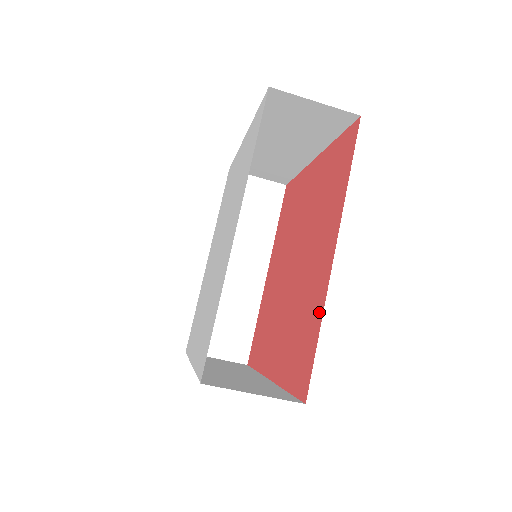
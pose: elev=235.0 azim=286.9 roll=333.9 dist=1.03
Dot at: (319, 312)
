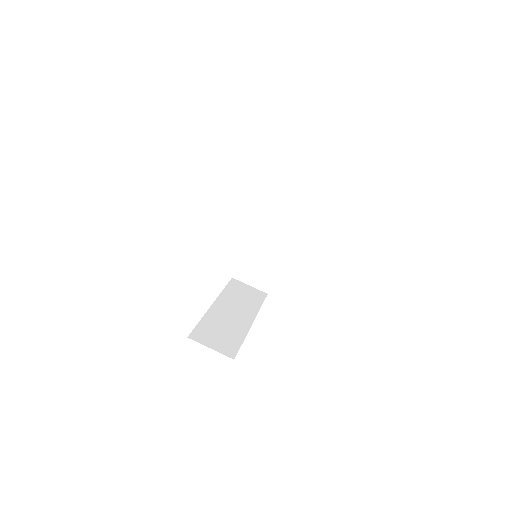
Dot at: occluded
